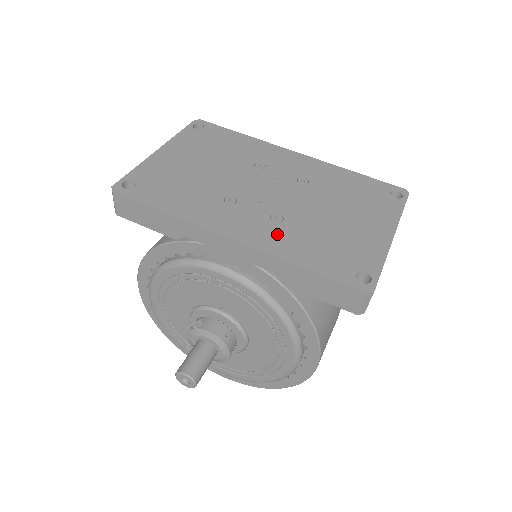
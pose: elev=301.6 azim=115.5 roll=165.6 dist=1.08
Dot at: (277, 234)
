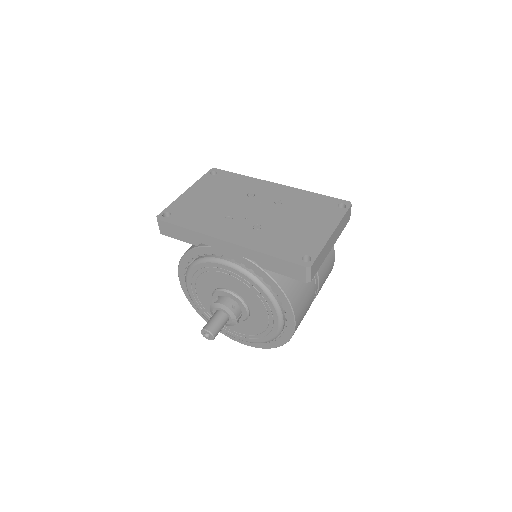
Dot at: (255, 237)
